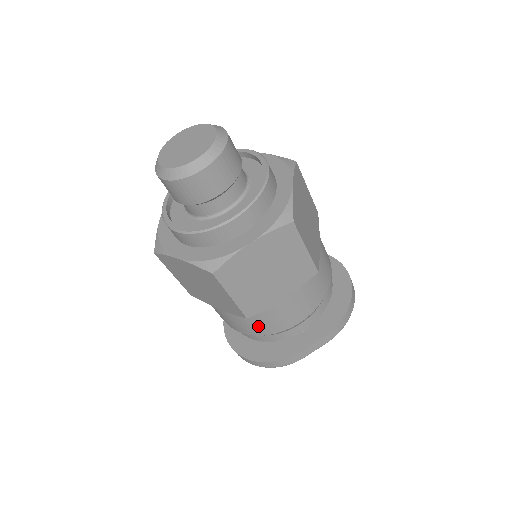
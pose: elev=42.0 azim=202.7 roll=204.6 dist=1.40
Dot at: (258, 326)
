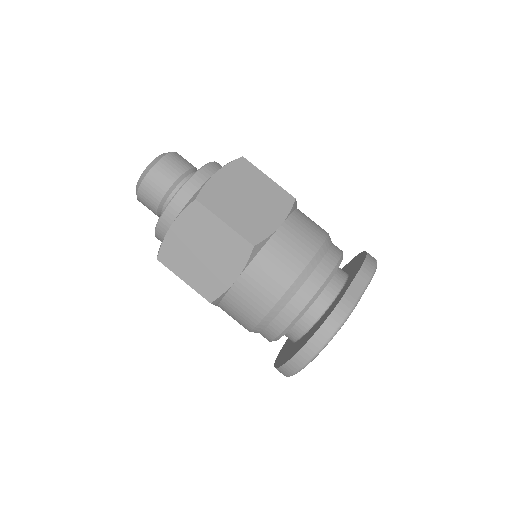
Dot at: (278, 271)
